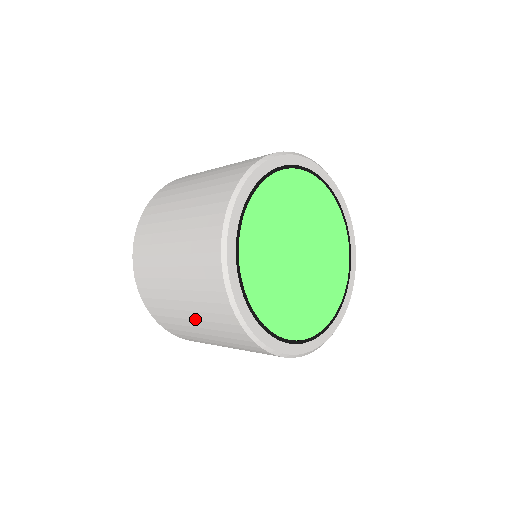
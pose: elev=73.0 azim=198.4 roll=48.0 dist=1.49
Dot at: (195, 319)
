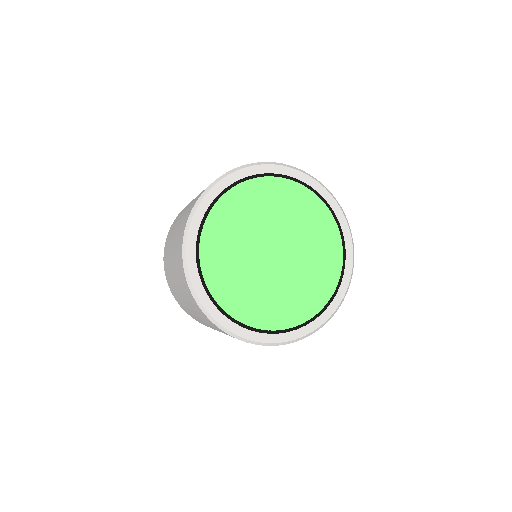
Dot at: occluded
